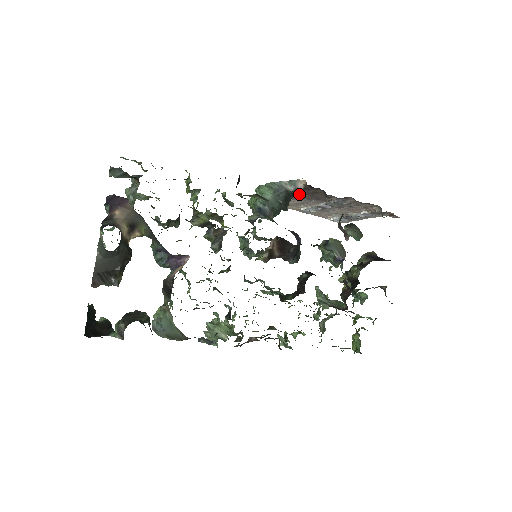
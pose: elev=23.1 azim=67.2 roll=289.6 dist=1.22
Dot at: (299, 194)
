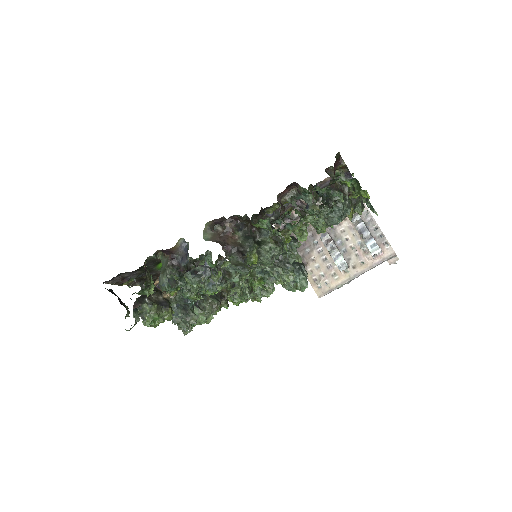
Dot at: occluded
